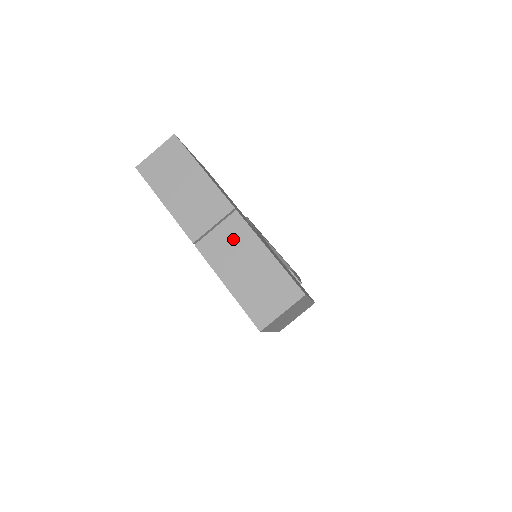
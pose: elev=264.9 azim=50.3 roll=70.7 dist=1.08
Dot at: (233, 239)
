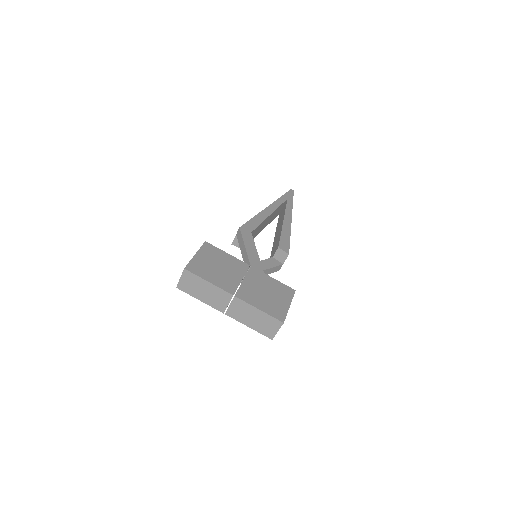
Dot at: (240, 308)
